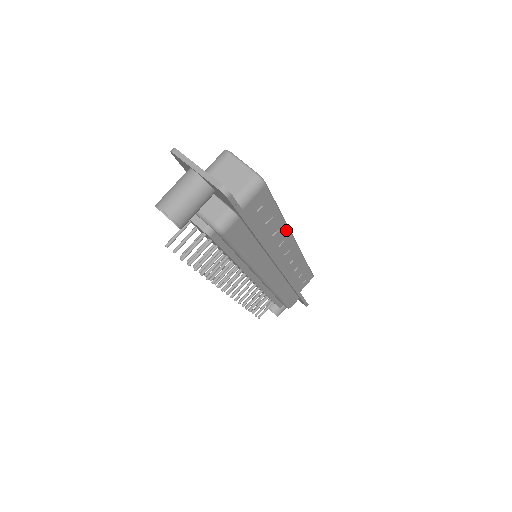
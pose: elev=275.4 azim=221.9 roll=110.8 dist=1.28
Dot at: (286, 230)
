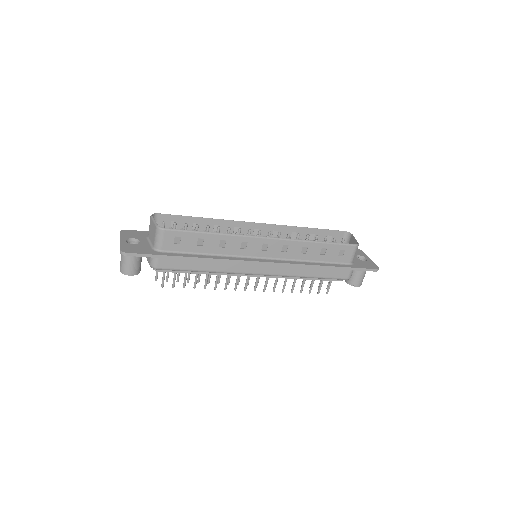
Dot at: (237, 238)
